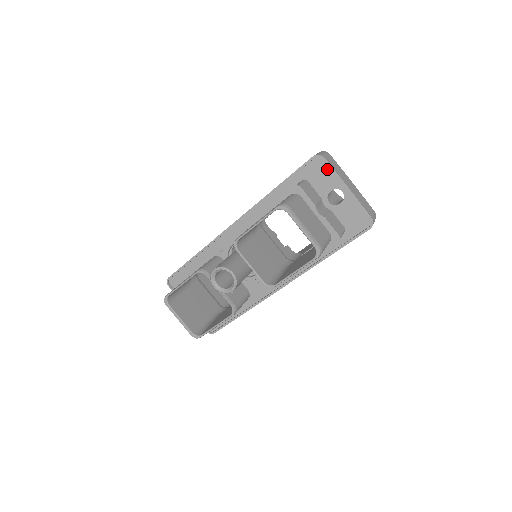
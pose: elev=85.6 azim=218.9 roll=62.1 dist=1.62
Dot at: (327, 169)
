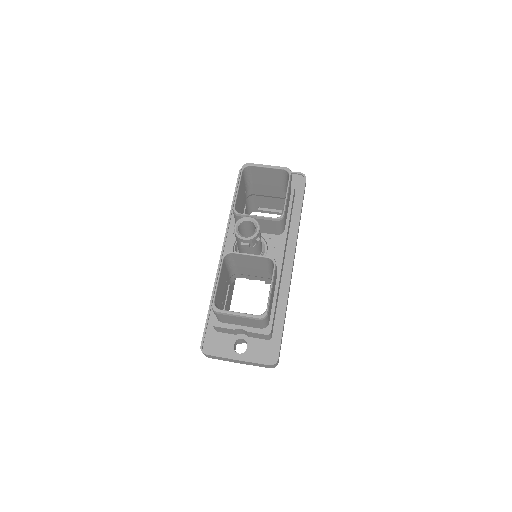
Dot at: occluded
